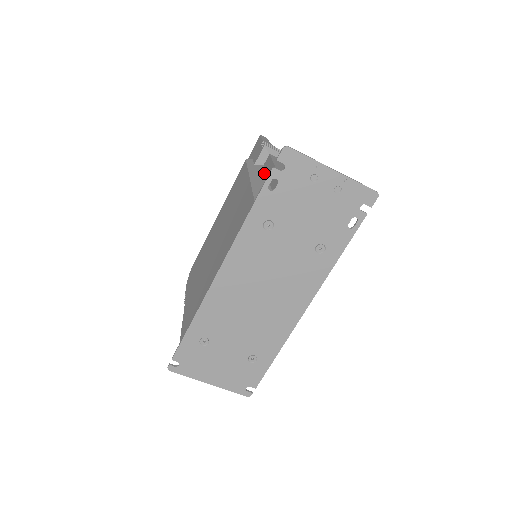
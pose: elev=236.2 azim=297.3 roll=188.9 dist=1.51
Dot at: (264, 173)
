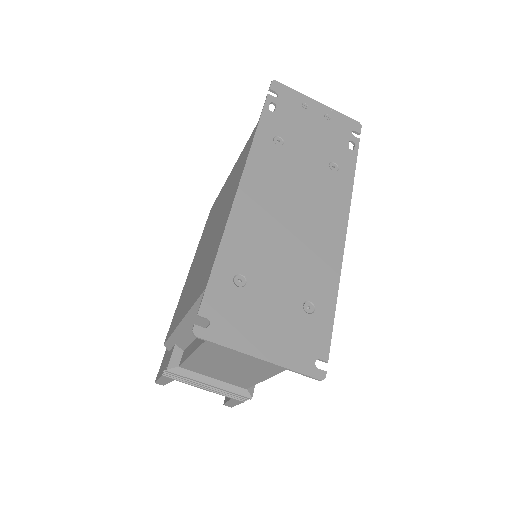
Dot at: occluded
